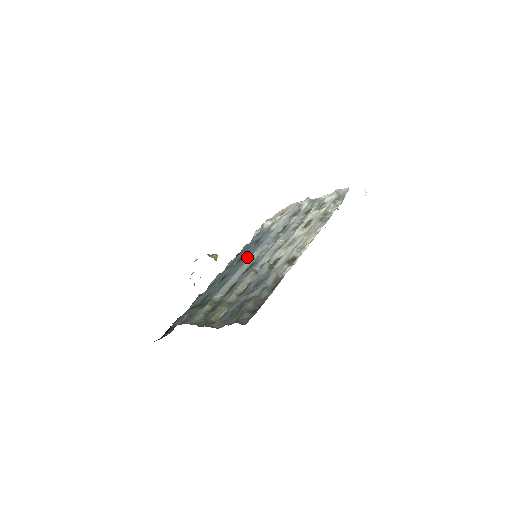
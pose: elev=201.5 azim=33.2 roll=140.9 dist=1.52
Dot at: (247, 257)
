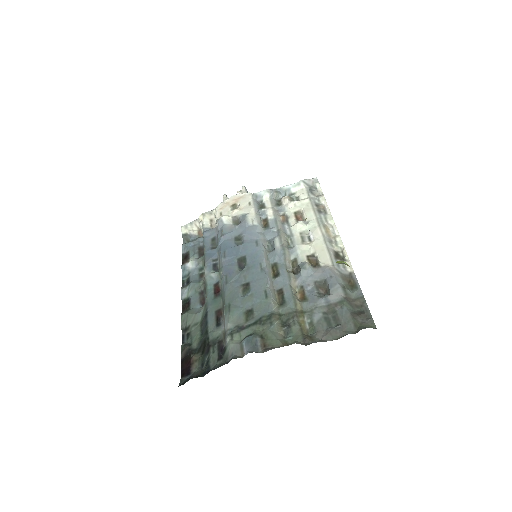
Dot at: (257, 259)
